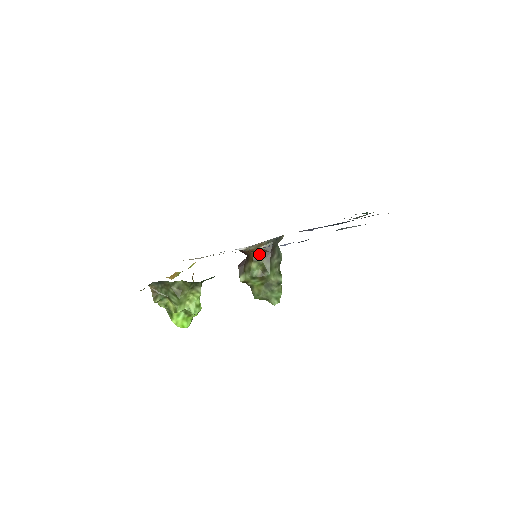
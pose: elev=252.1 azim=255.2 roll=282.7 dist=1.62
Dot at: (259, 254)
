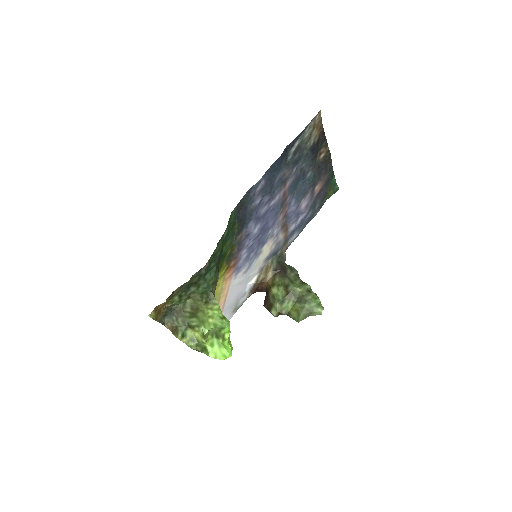
Dot at: (273, 278)
